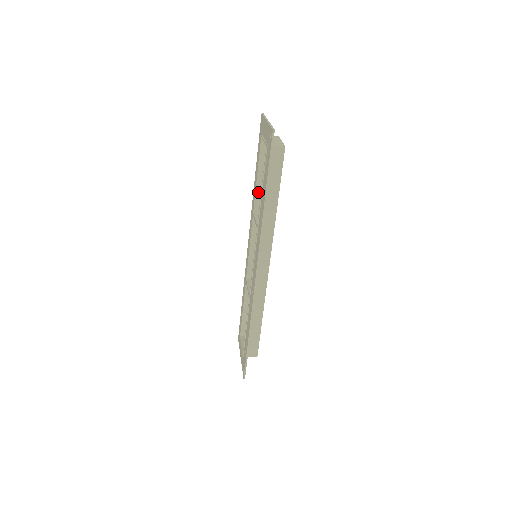
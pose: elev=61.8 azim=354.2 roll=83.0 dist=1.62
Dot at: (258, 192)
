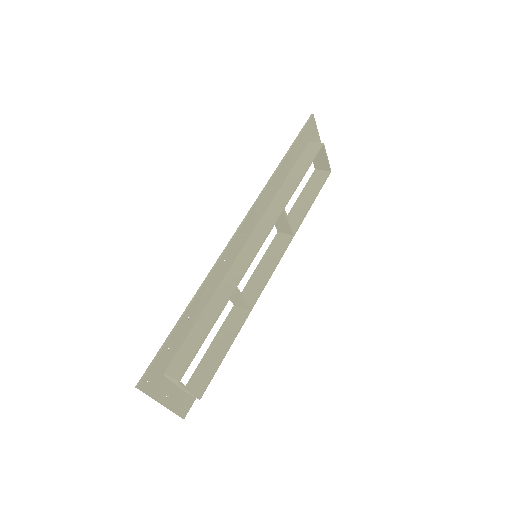
Dot at: (292, 212)
